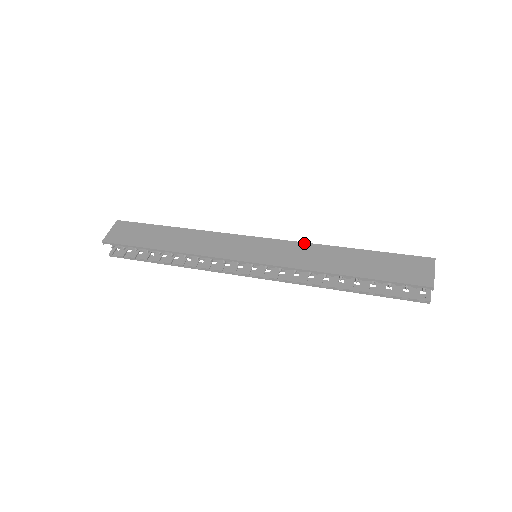
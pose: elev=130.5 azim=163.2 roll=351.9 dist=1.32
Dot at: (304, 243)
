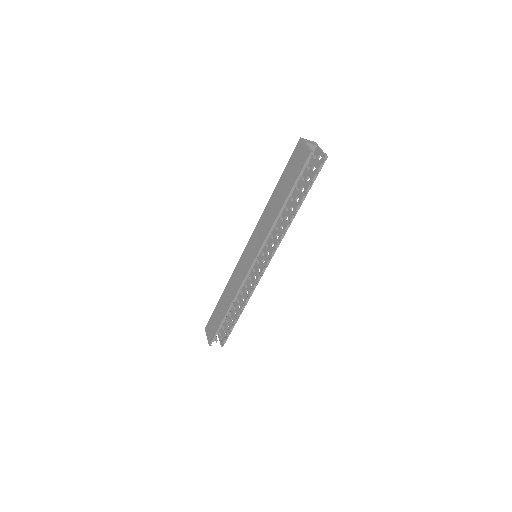
Dot at: (259, 221)
